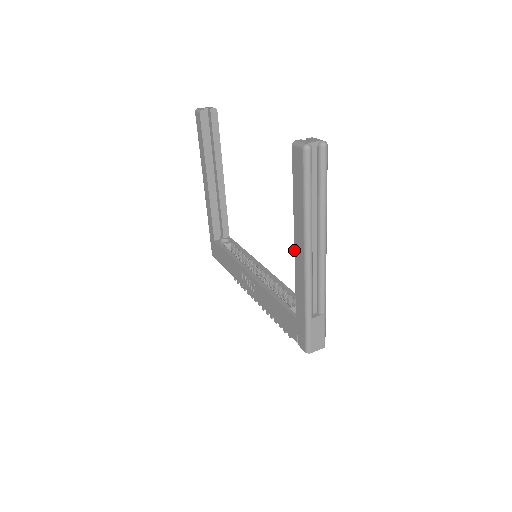
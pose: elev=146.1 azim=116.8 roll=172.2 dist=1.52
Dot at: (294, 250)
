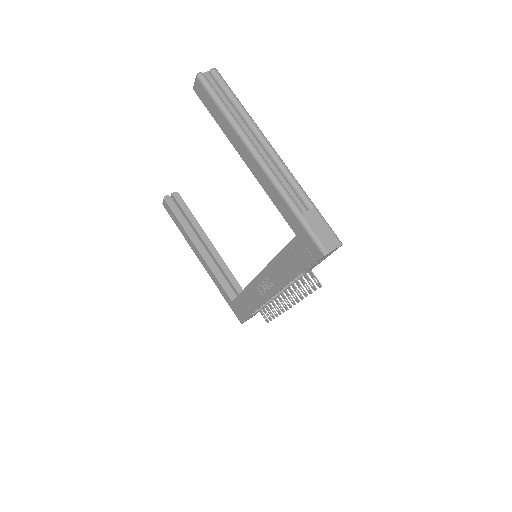
Dot at: occluded
